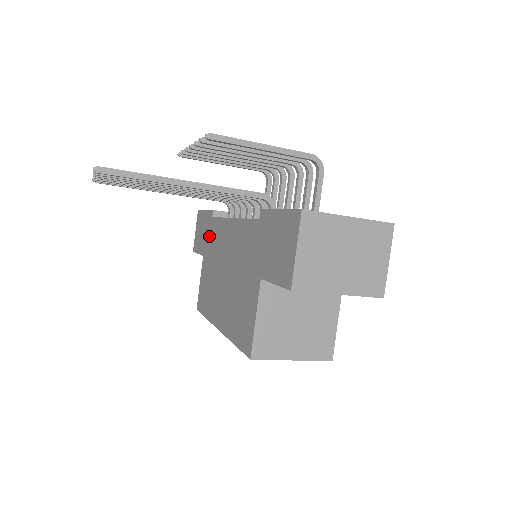
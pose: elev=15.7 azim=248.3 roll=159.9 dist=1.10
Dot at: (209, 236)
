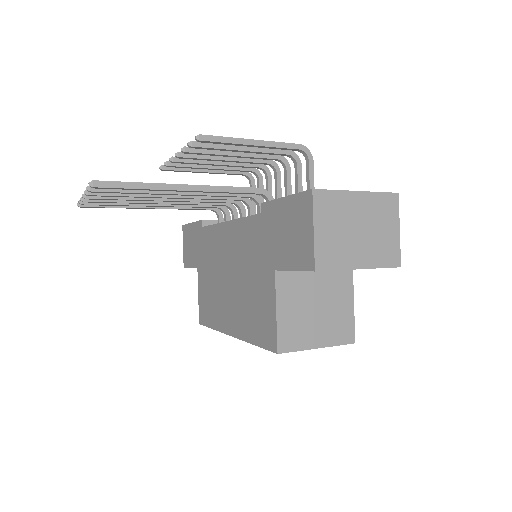
Dot at: (201, 247)
